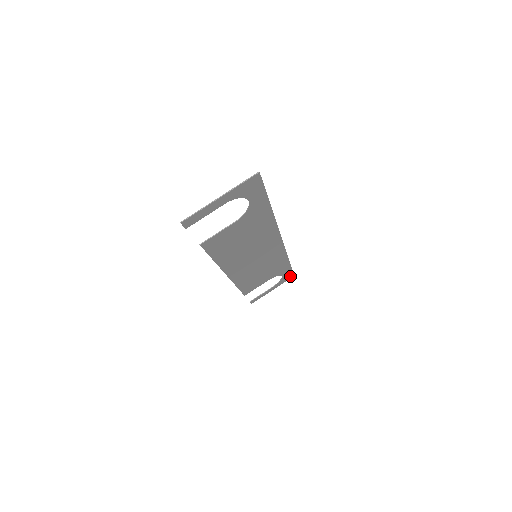
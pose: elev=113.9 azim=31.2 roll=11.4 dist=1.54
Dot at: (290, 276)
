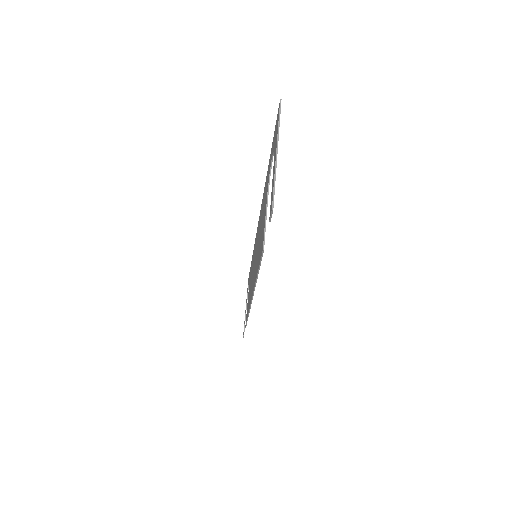
Dot at: occluded
